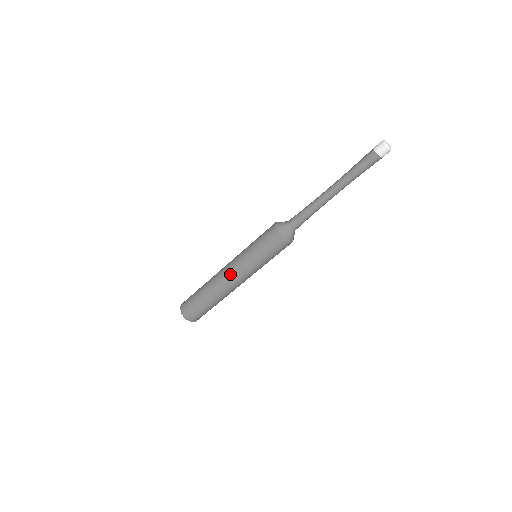
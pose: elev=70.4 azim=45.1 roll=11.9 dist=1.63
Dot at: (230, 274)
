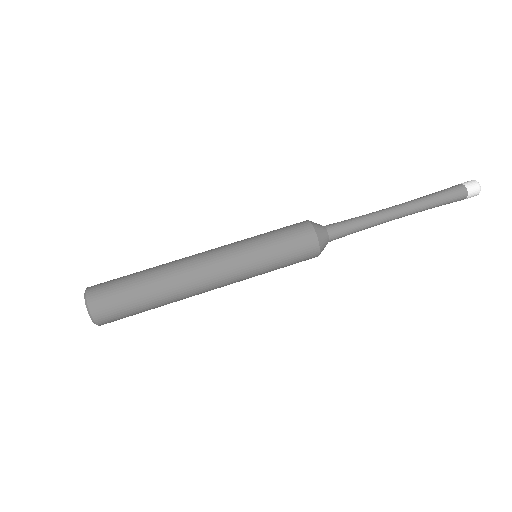
Dot at: (217, 282)
